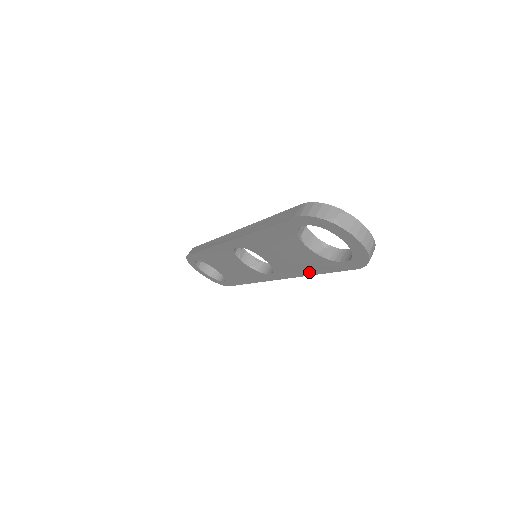
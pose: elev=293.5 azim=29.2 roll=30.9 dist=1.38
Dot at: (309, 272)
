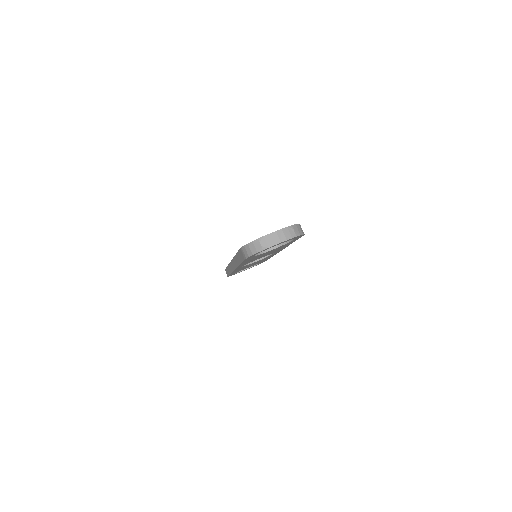
Dot at: (287, 245)
